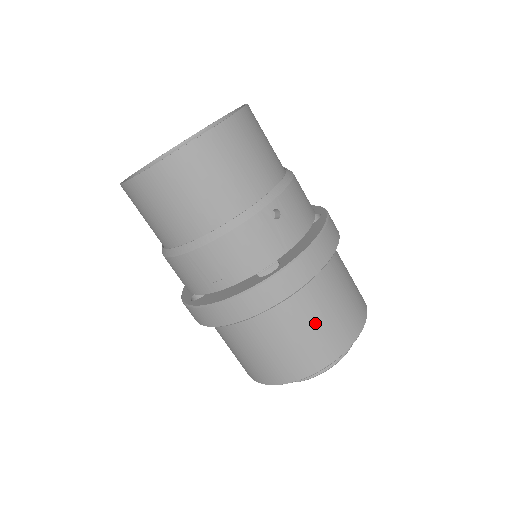
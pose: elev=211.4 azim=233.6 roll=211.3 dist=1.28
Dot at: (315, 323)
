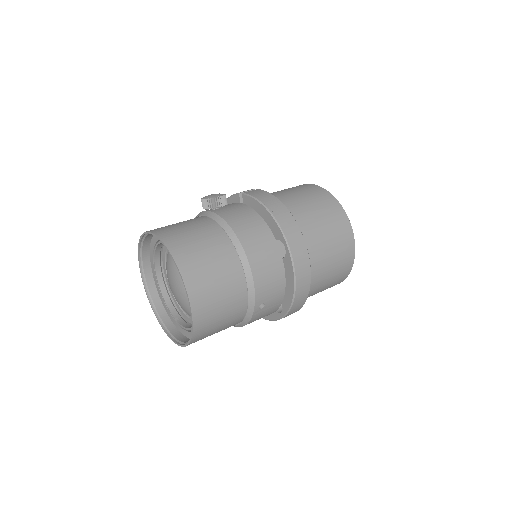
Dot at: (322, 289)
